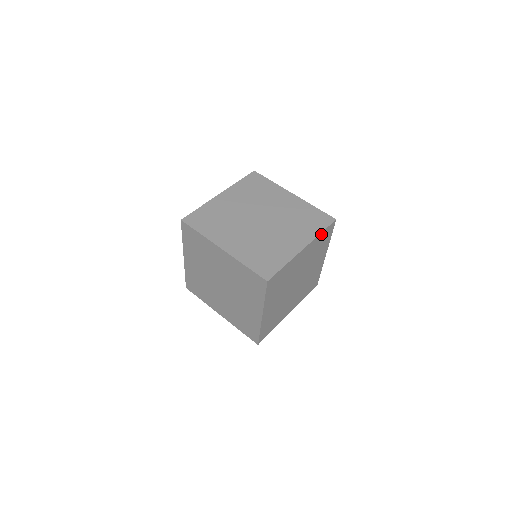
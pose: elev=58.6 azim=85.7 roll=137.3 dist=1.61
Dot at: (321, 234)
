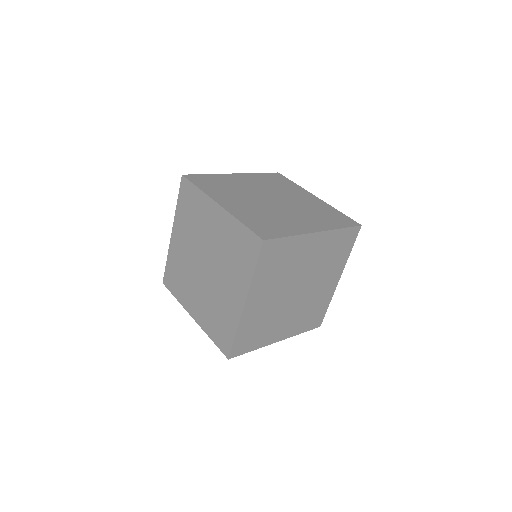
Dot at: (341, 231)
